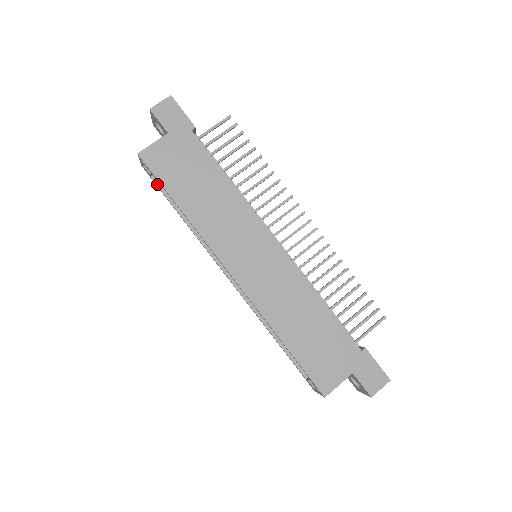
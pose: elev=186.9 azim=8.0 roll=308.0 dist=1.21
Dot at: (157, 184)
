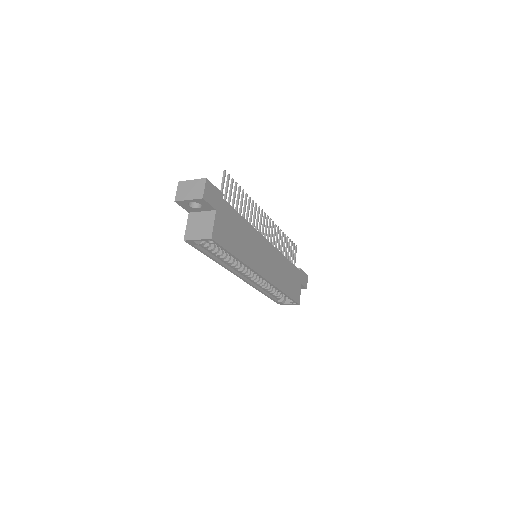
Dot at: (198, 248)
